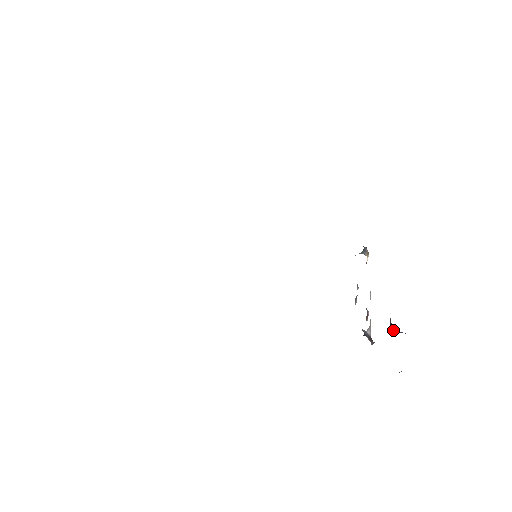
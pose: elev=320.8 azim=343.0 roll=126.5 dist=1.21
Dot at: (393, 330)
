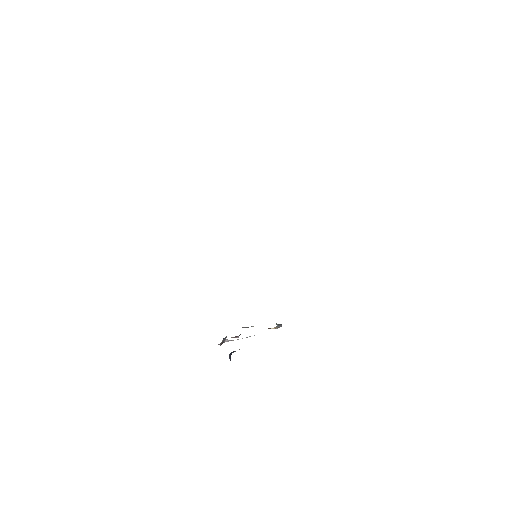
Dot at: (230, 354)
